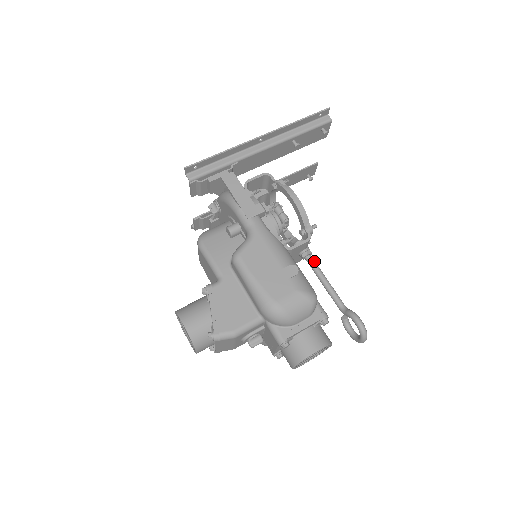
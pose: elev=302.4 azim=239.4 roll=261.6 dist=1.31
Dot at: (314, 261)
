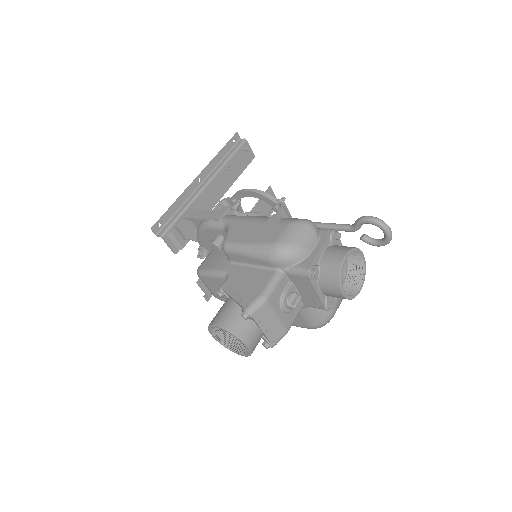
Dot at: occluded
